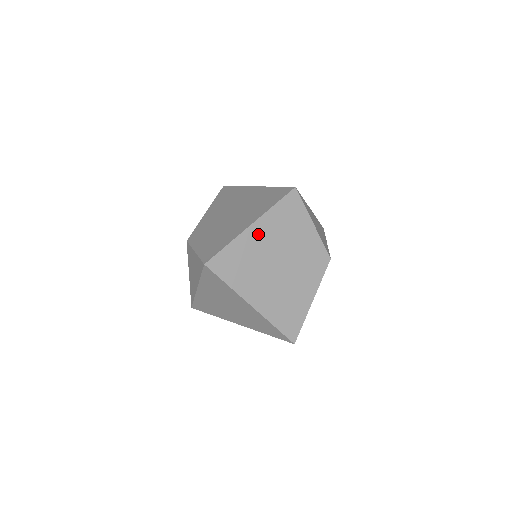
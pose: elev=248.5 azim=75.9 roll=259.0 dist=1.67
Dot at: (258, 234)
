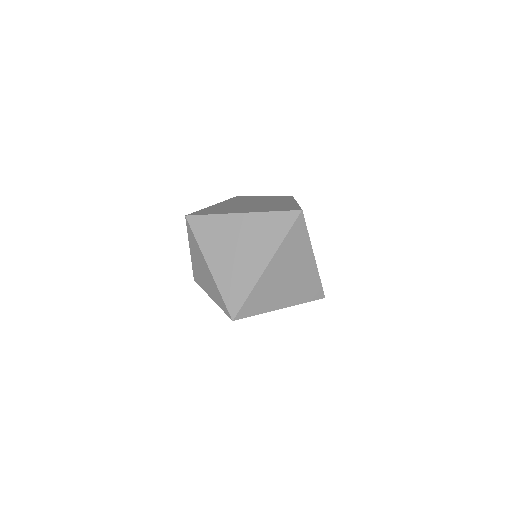
Dot at: (222, 205)
